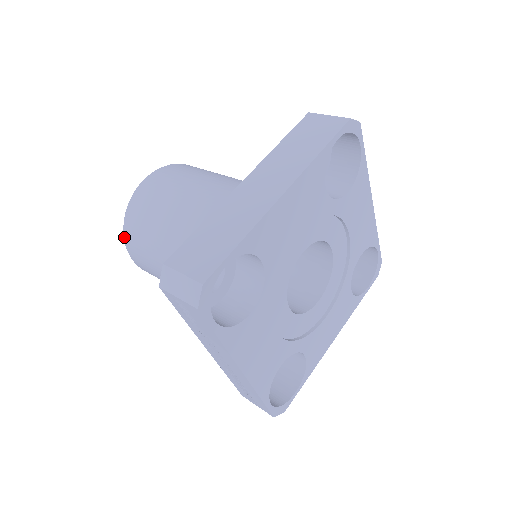
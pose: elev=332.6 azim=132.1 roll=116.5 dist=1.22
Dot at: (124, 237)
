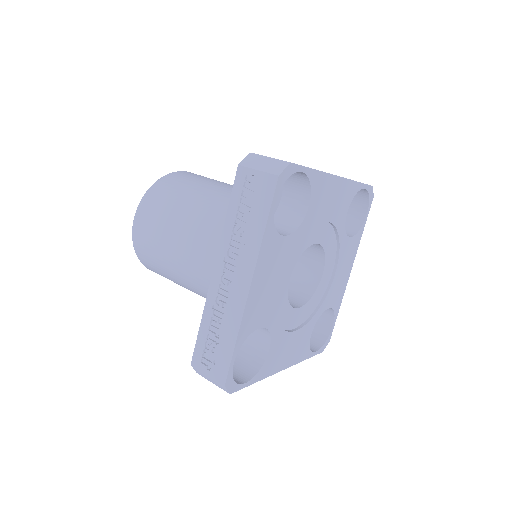
Dot at: (145, 195)
